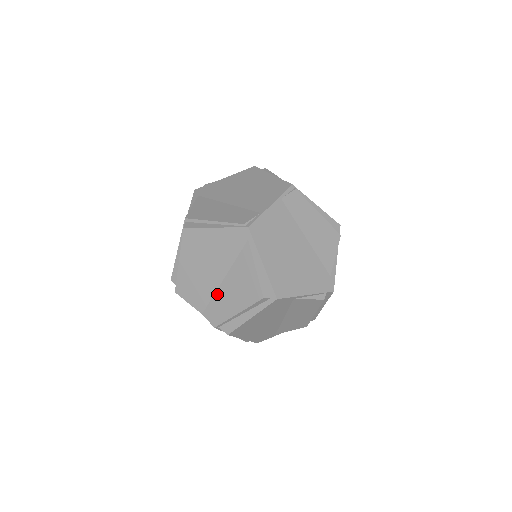
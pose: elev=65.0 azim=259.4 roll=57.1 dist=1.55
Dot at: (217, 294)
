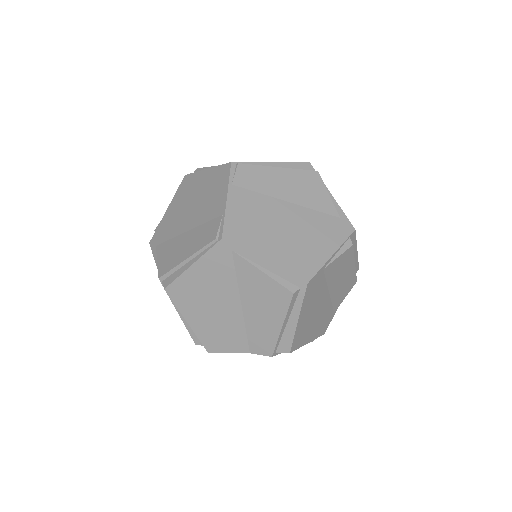
Dot at: (247, 324)
